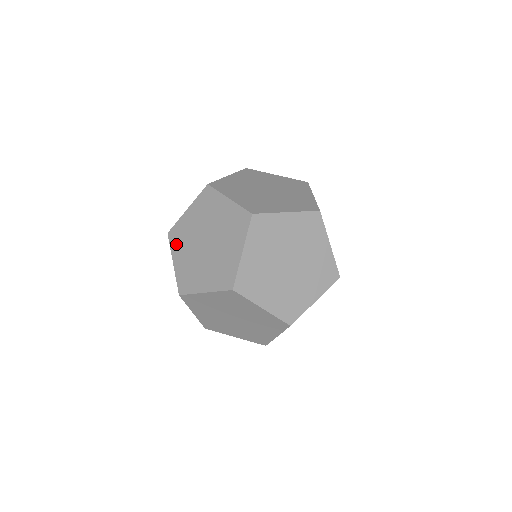
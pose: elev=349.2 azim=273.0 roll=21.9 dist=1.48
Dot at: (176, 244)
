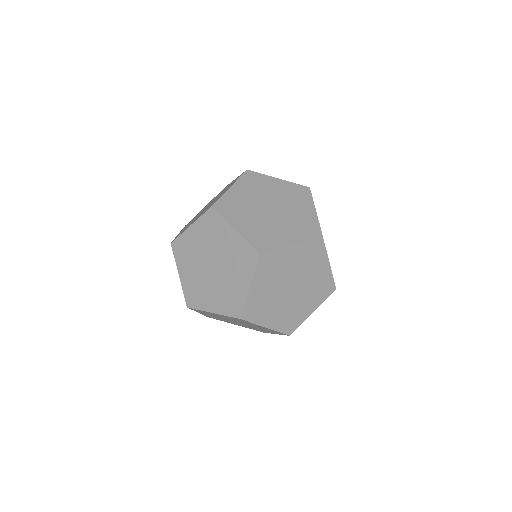
Dot at: occluded
